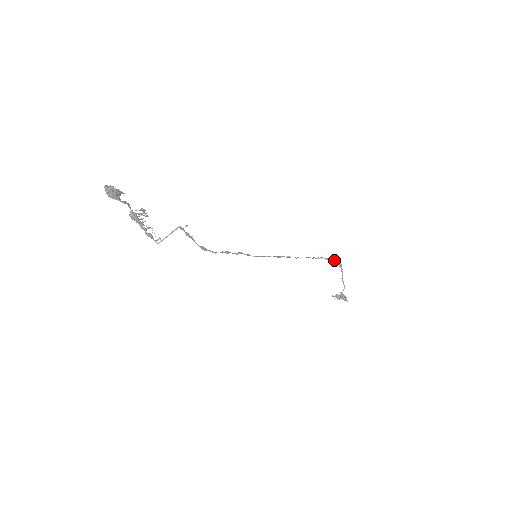
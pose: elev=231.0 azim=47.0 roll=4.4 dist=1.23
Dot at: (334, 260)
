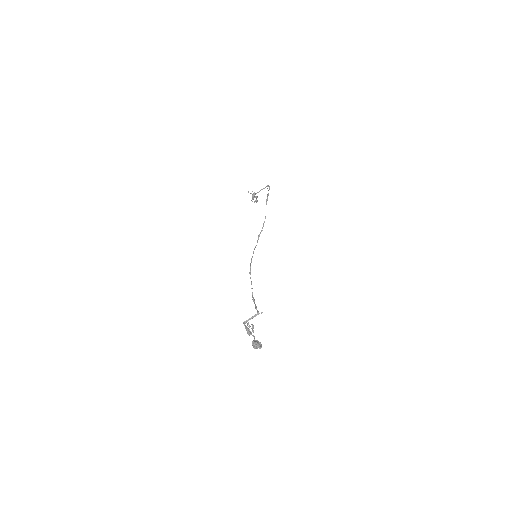
Dot at: occluded
